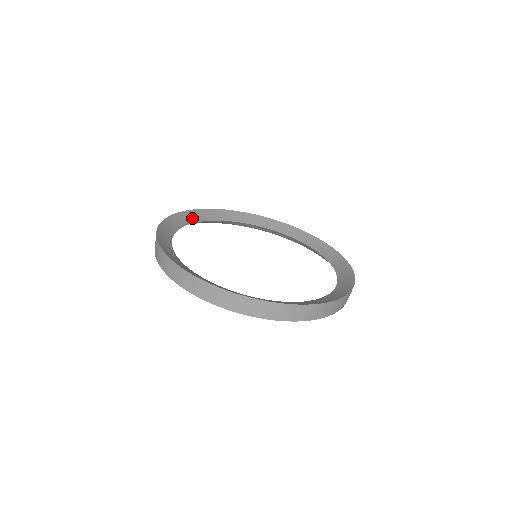
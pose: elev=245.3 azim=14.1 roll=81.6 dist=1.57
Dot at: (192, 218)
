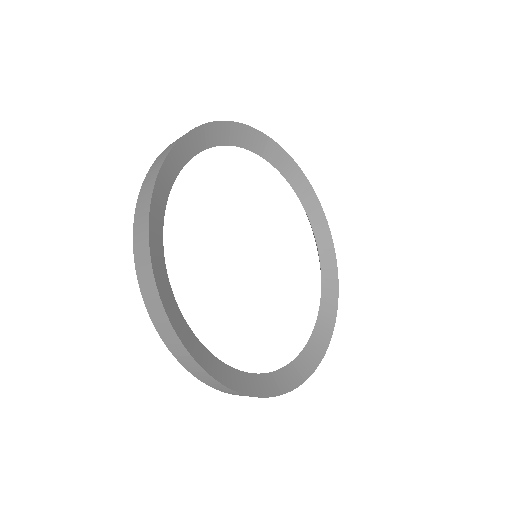
Dot at: (171, 173)
